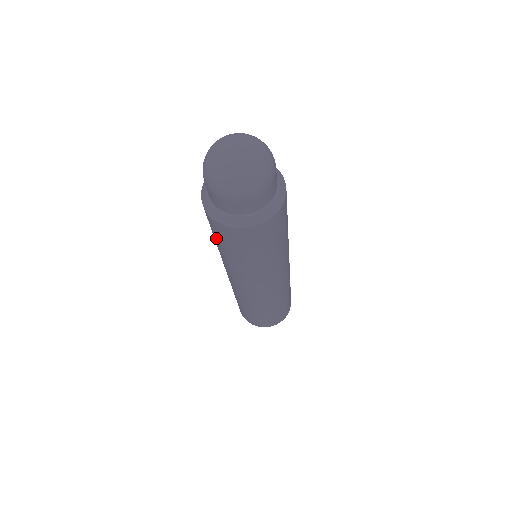
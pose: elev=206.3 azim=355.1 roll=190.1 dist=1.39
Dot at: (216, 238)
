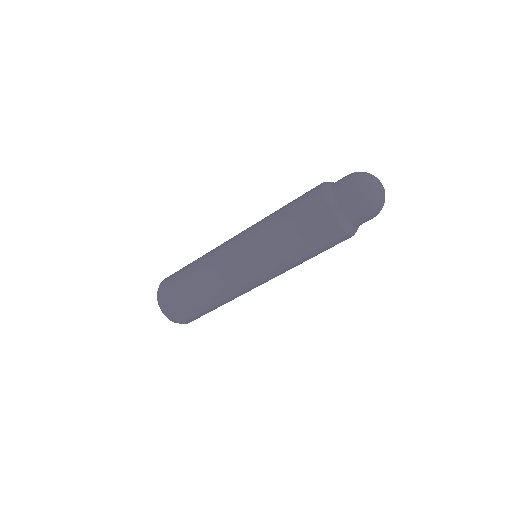
Dot at: (292, 208)
